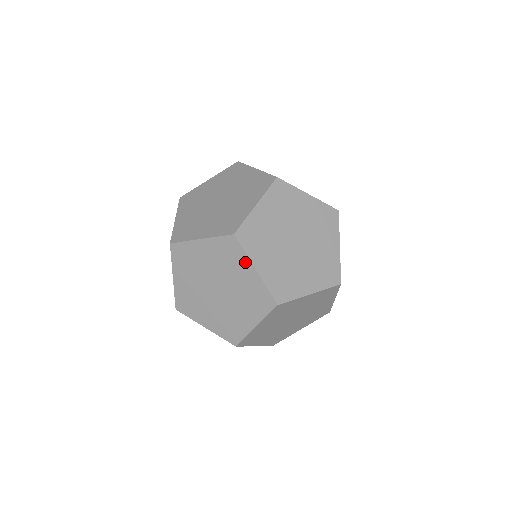
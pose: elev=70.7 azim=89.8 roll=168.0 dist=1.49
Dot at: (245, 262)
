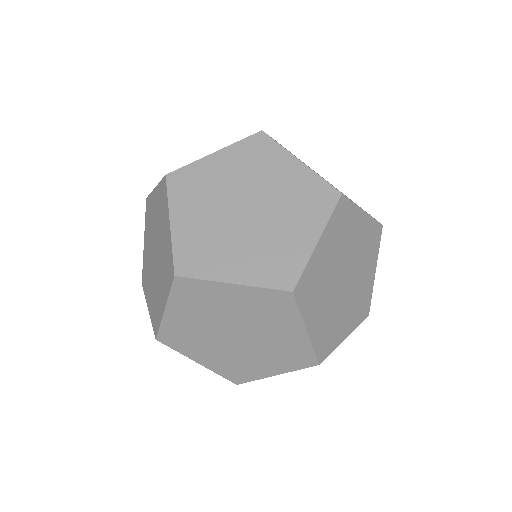
Dot at: (216, 288)
